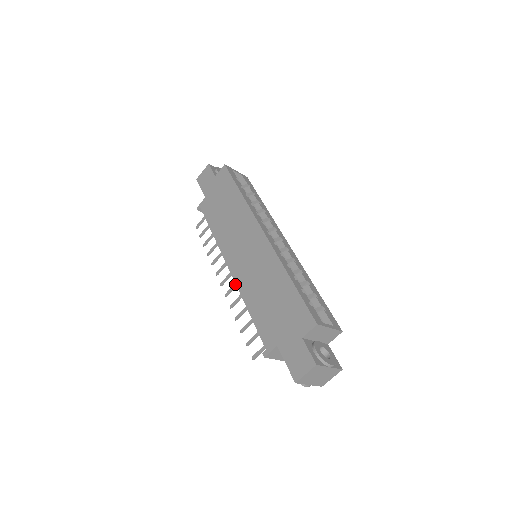
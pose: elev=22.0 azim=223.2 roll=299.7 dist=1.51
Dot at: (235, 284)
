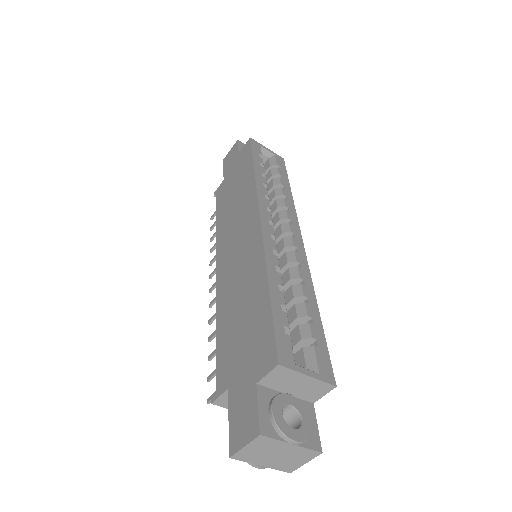
Dot at: occluded
